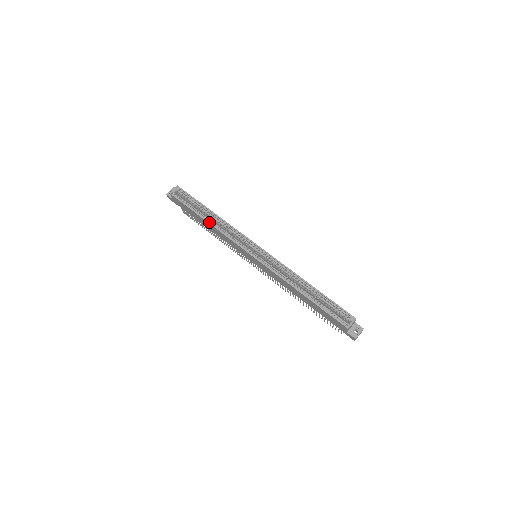
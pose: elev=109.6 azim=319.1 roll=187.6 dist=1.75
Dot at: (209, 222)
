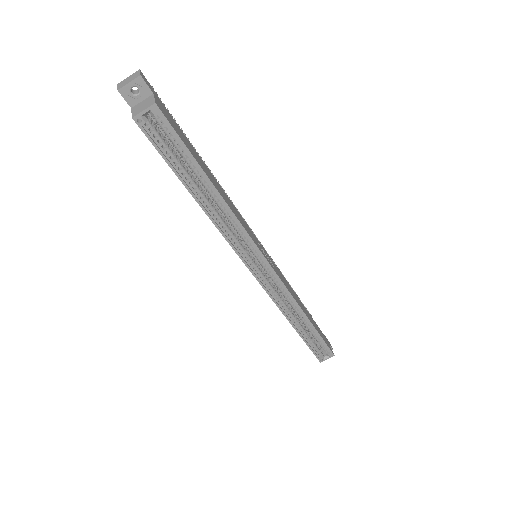
Dot at: (204, 209)
